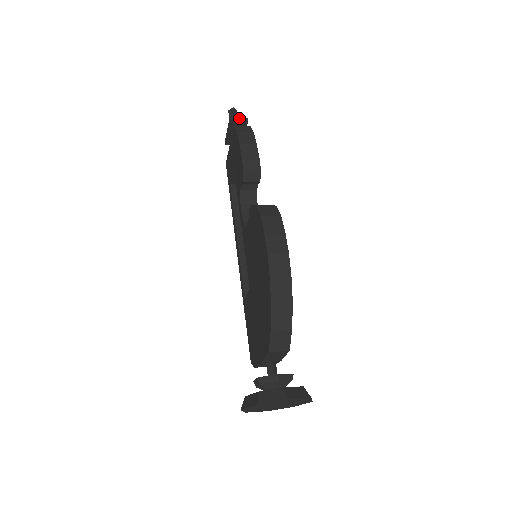
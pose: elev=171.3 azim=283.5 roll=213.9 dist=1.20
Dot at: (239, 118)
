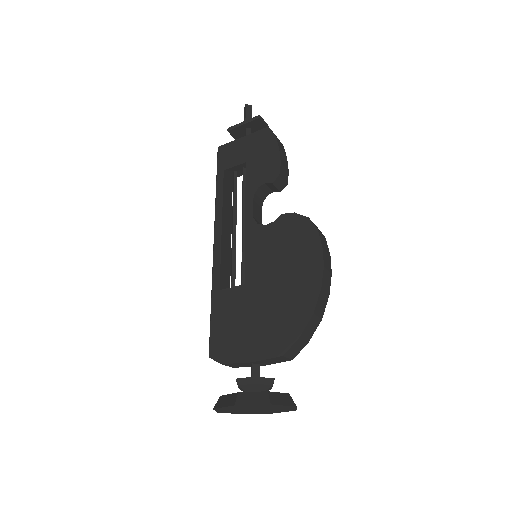
Dot at: (264, 121)
